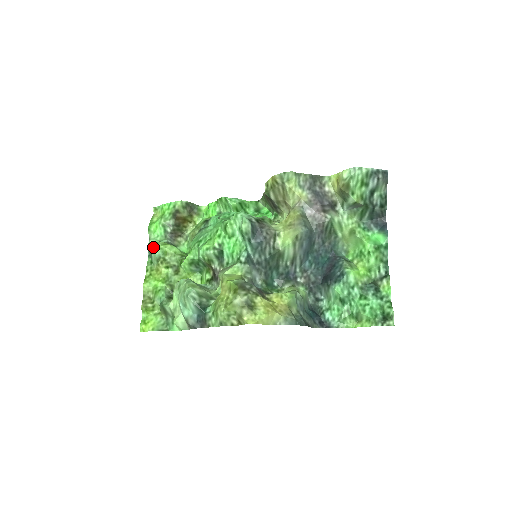
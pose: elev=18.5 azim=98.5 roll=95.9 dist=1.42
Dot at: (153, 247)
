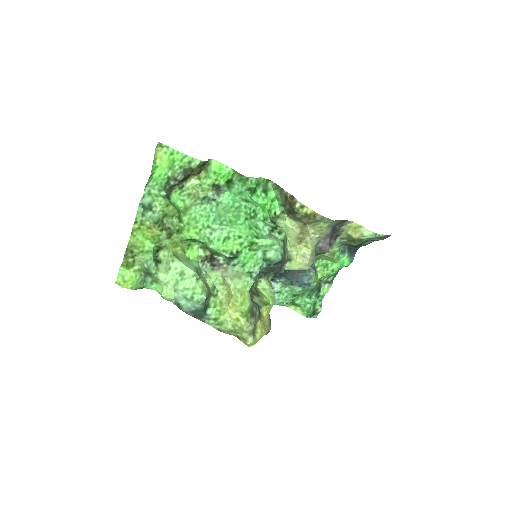
Dot at: (155, 207)
